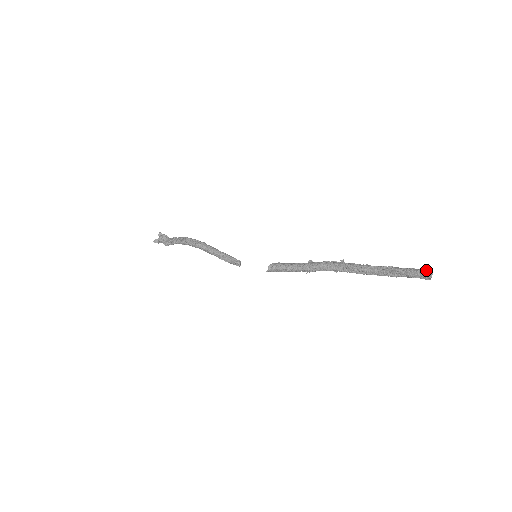
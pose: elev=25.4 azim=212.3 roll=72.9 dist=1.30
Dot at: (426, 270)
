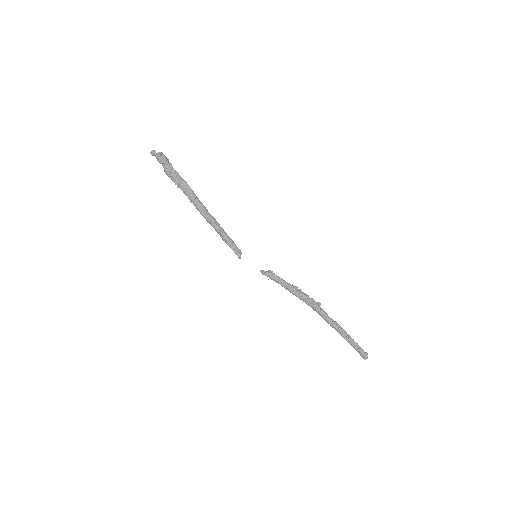
Dot at: (365, 355)
